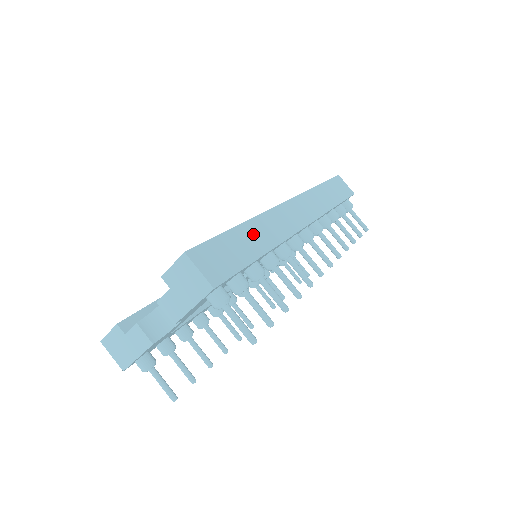
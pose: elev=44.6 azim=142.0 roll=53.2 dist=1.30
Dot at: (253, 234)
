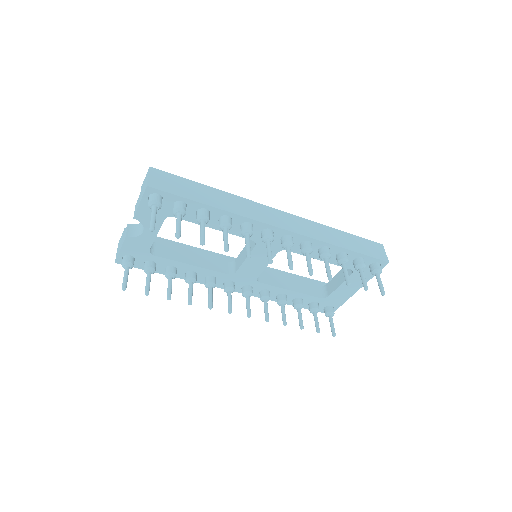
Dot at: (218, 197)
